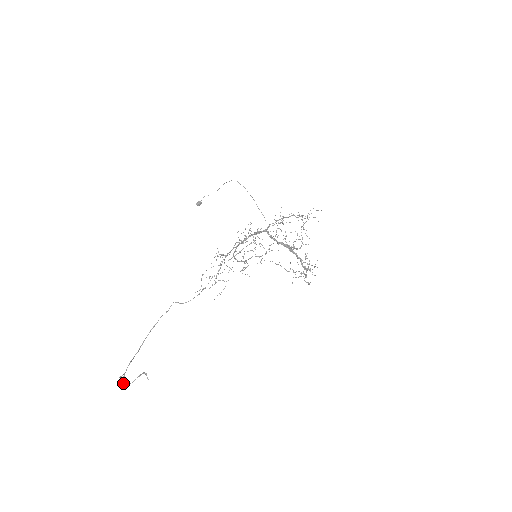
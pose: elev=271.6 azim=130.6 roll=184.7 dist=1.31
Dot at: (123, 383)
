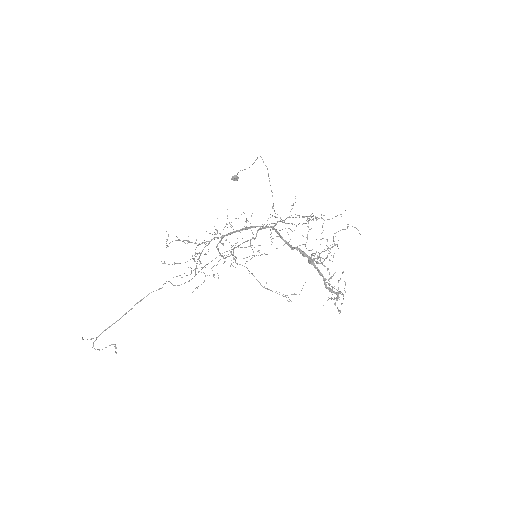
Dot at: (93, 346)
